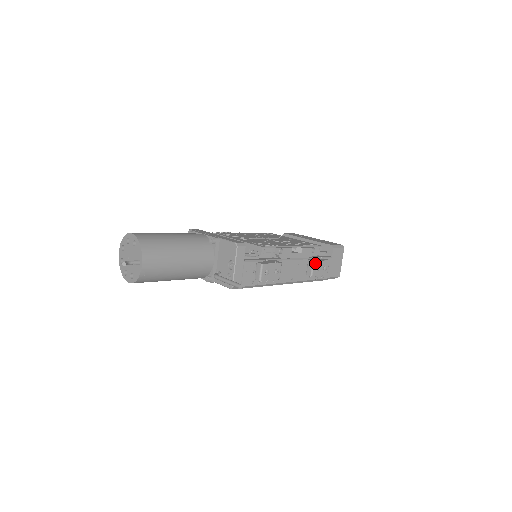
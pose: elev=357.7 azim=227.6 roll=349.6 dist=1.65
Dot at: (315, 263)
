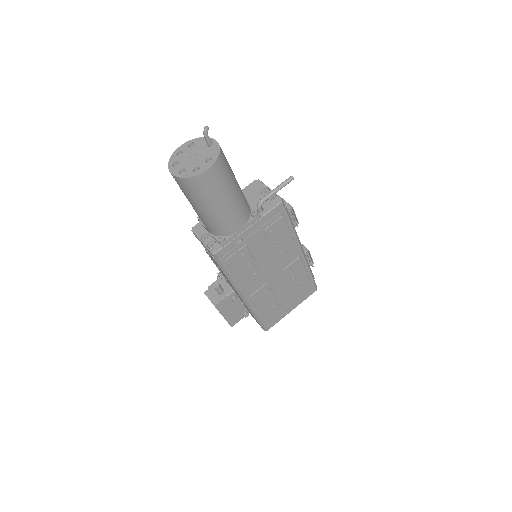
Dot at: (301, 244)
